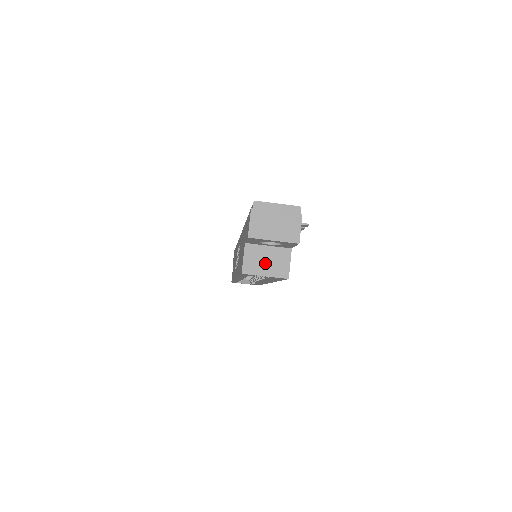
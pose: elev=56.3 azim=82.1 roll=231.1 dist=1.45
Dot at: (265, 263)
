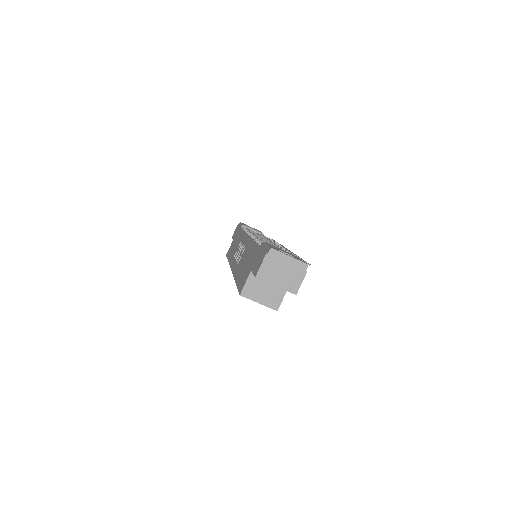
Dot at: (262, 292)
